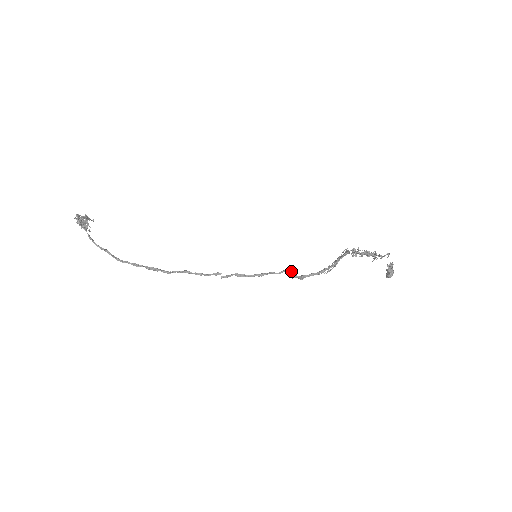
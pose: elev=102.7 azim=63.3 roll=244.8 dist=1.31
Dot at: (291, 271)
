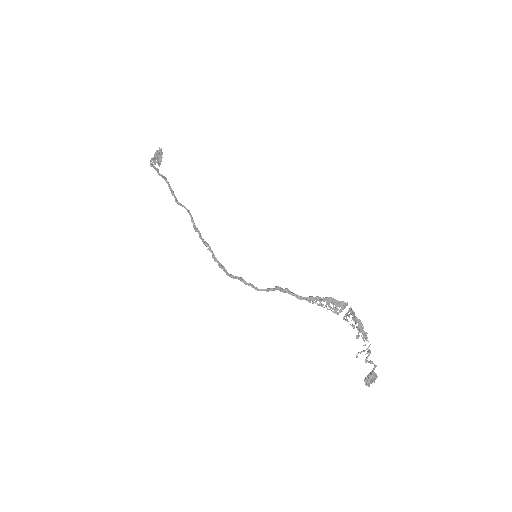
Dot at: occluded
